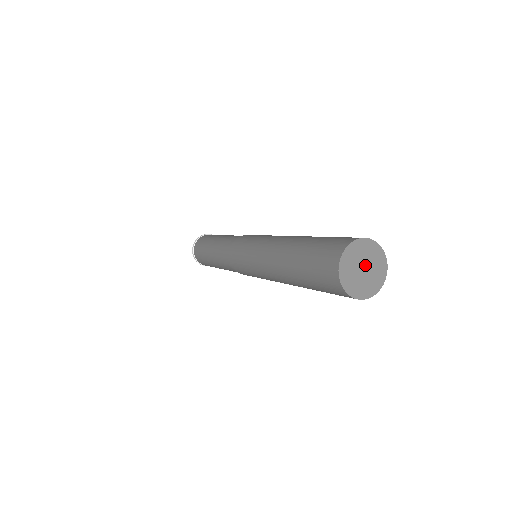
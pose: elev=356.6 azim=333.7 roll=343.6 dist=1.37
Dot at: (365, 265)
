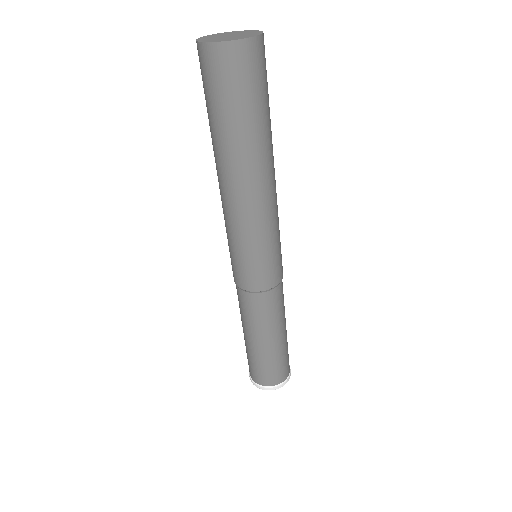
Dot at: (228, 36)
